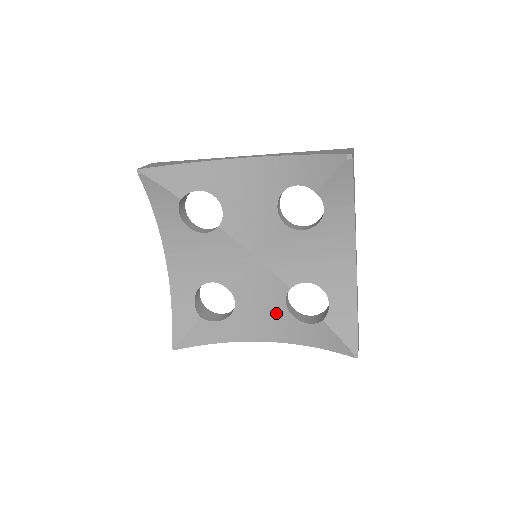
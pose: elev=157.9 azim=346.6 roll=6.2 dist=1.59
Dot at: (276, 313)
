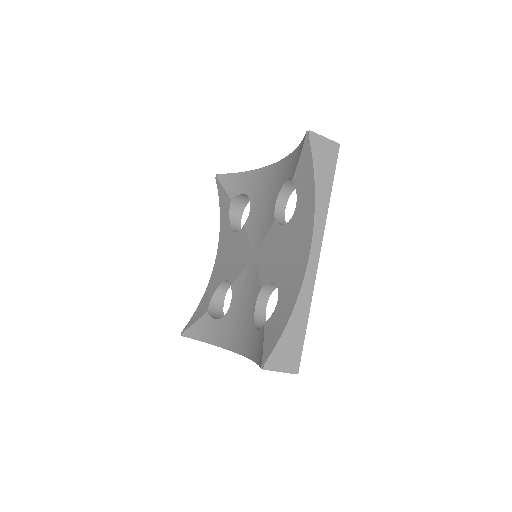
Dot at: (248, 318)
